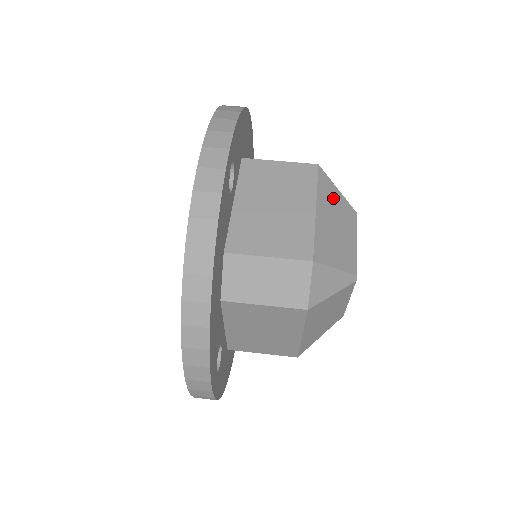
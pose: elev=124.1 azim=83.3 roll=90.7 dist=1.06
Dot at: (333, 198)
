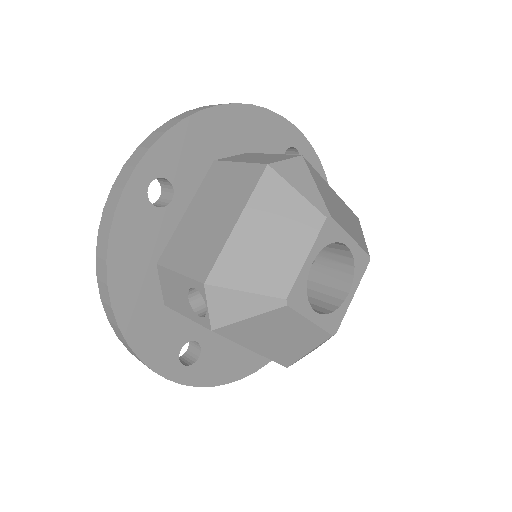
Dot at: (354, 223)
